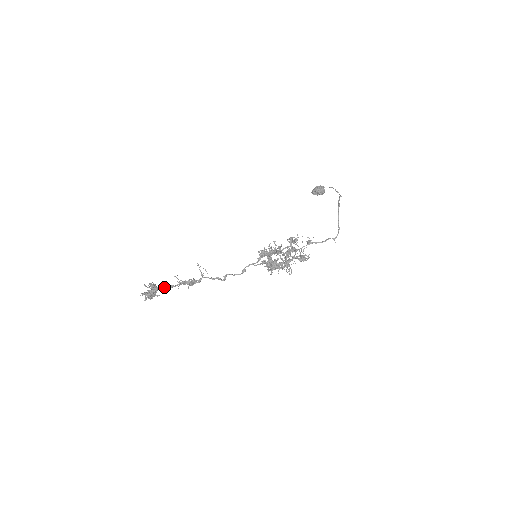
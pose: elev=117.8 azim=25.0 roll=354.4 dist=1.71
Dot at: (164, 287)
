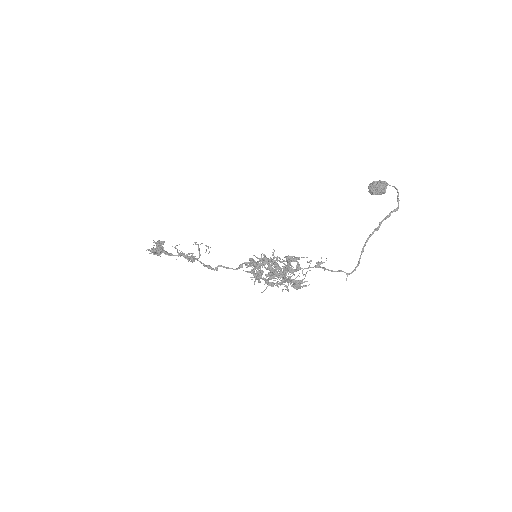
Dot at: (165, 252)
